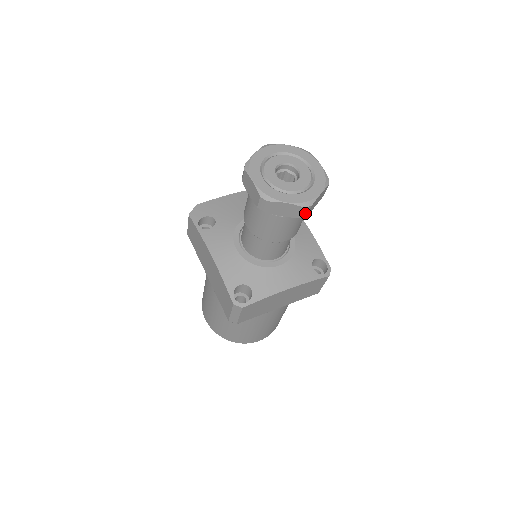
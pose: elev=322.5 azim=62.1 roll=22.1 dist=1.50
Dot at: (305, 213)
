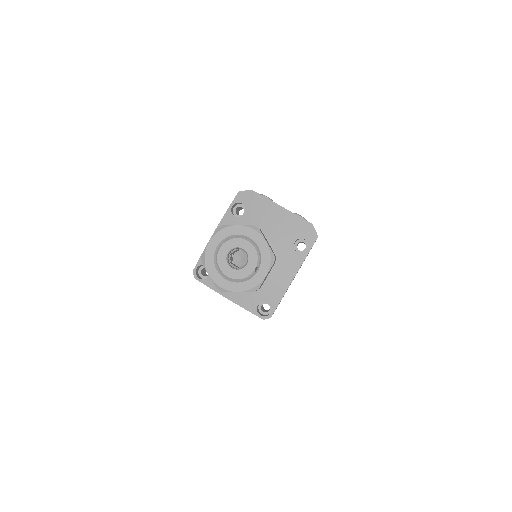
Dot at: occluded
